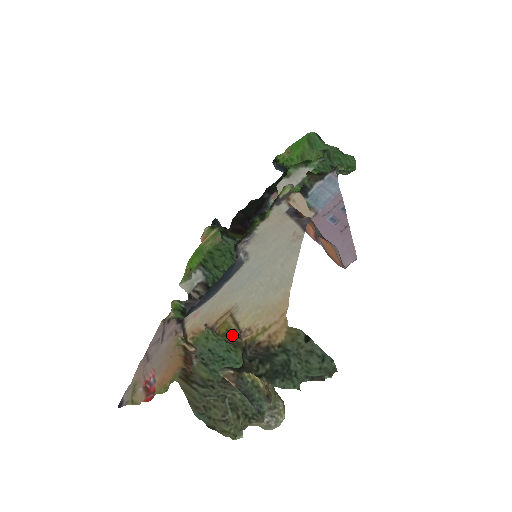
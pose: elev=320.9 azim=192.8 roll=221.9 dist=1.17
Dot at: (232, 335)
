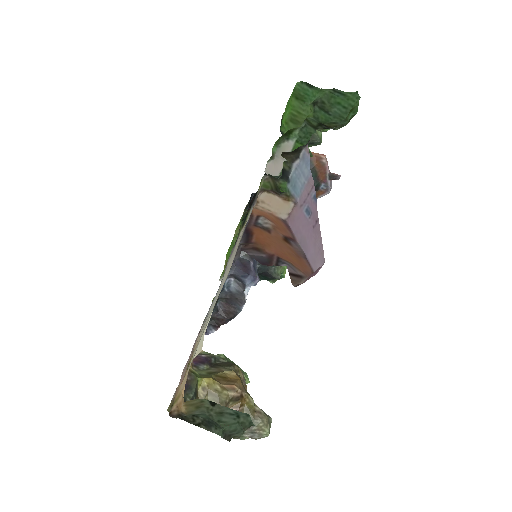
Dot at: occluded
